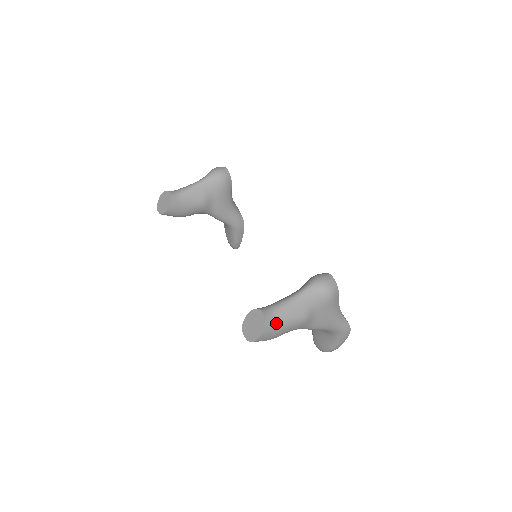
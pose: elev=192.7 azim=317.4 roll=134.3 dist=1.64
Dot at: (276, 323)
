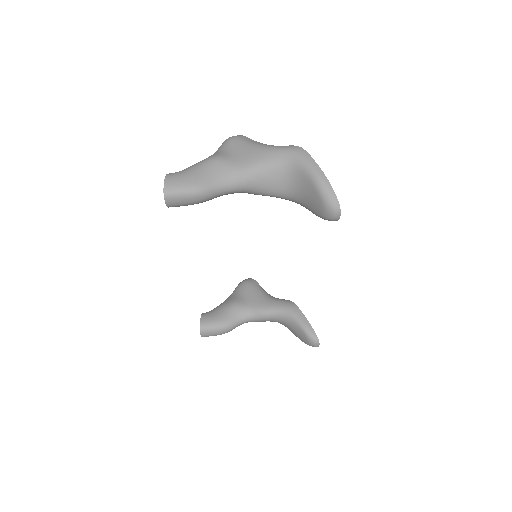
Dot at: (182, 171)
